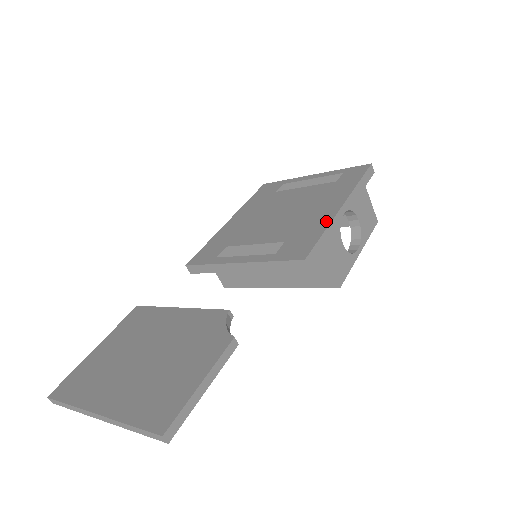
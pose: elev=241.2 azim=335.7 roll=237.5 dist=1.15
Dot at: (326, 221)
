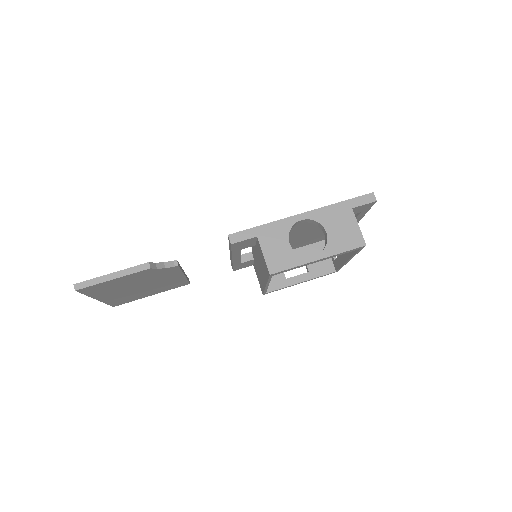
Dot at: (278, 221)
